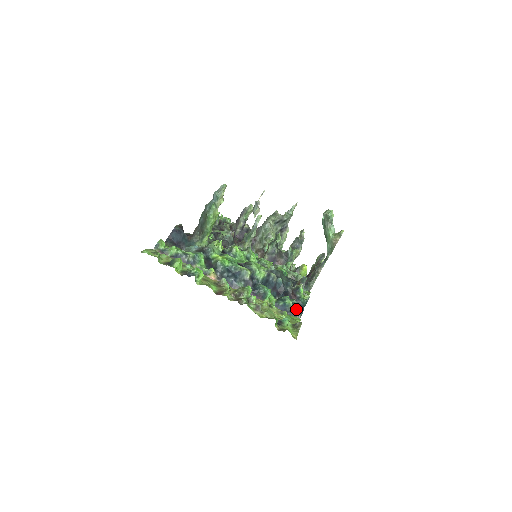
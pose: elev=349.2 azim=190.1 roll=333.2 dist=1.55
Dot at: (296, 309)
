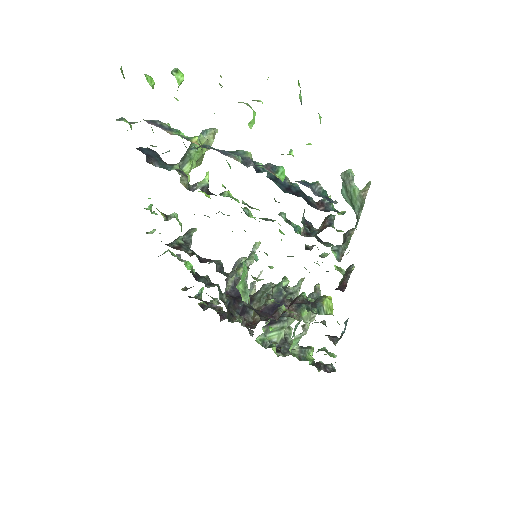
Dot at: (327, 197)
